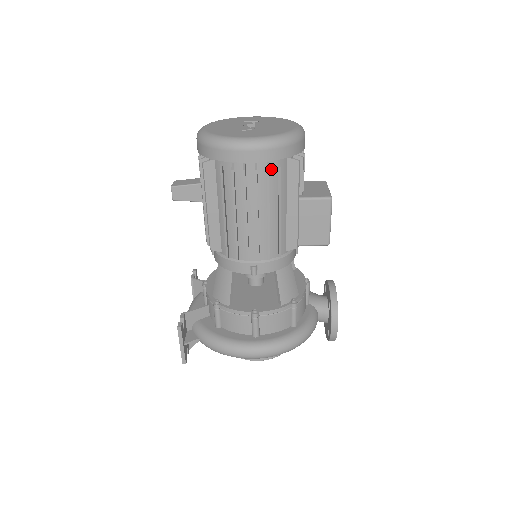
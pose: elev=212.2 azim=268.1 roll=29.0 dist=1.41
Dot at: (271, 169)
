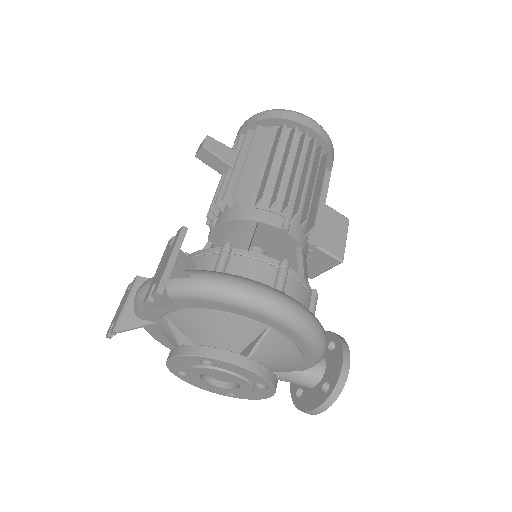
Dot at: occluded
